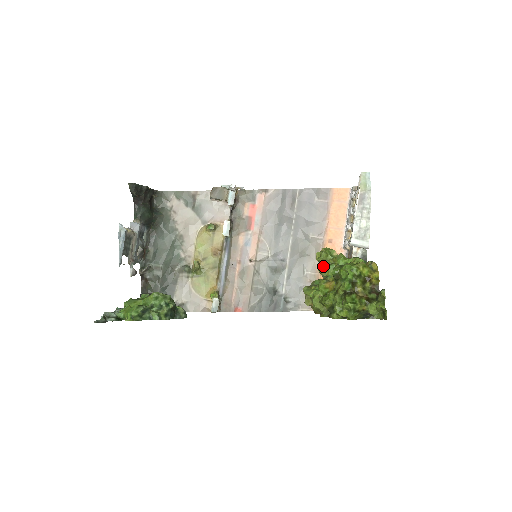
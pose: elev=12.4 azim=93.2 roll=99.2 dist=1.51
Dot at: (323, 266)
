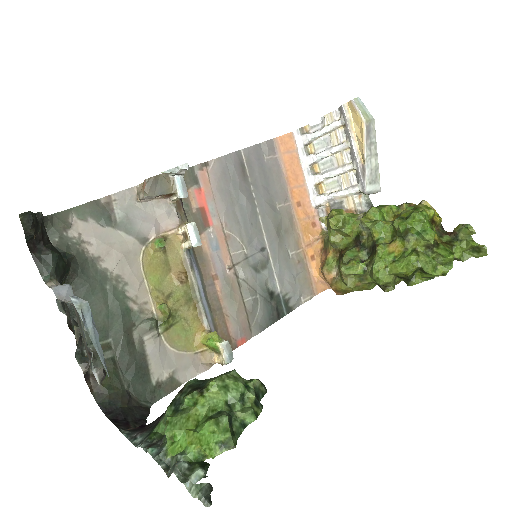
Dot at: (337, 233)
